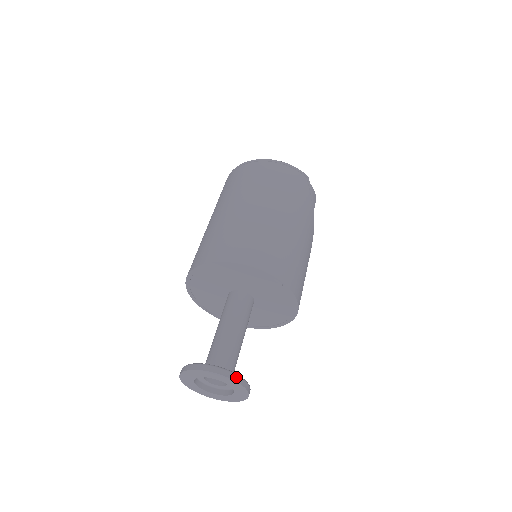
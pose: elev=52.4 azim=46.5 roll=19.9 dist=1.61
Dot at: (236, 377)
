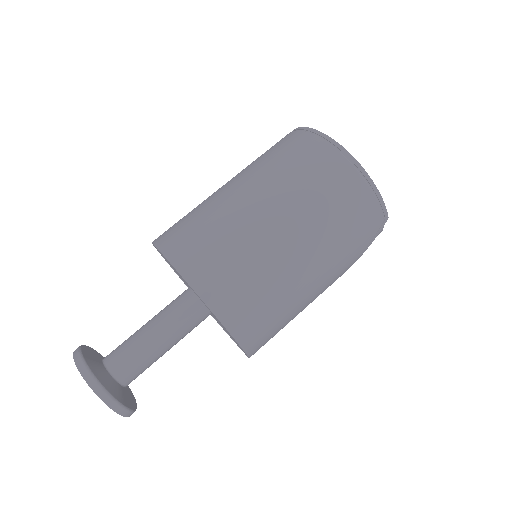
Dot at: (121, 410)
